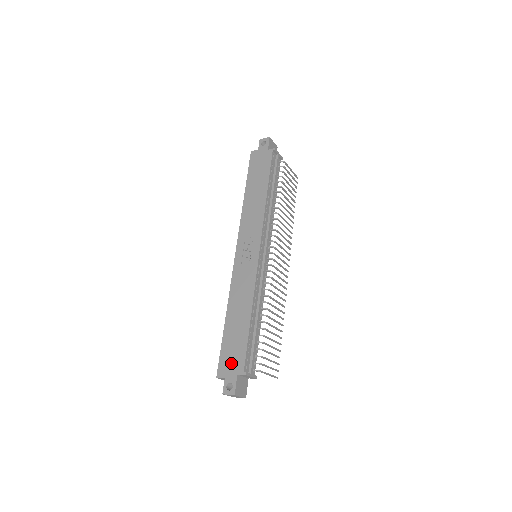
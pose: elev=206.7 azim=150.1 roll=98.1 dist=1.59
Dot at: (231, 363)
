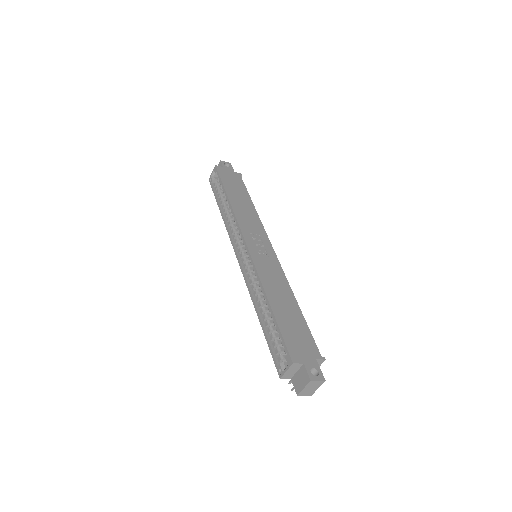
Dot at: (303, 347)
